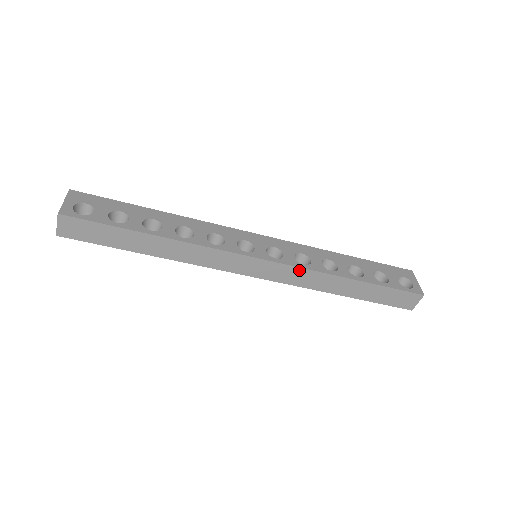
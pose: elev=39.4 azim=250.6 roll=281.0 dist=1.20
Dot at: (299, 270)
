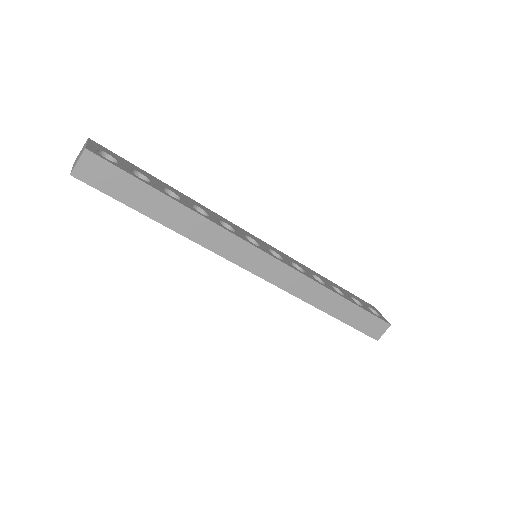
Dot at: (298, 275)
